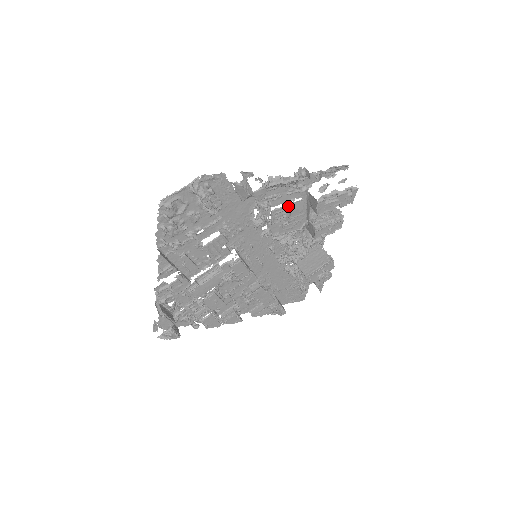
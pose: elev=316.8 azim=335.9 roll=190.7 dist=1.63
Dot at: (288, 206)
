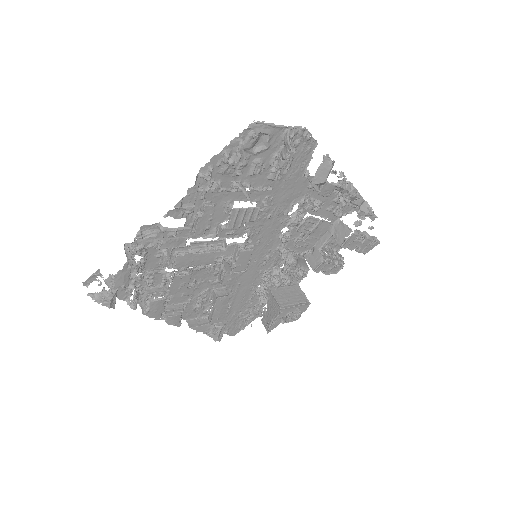
Dot at: (321, 221)
